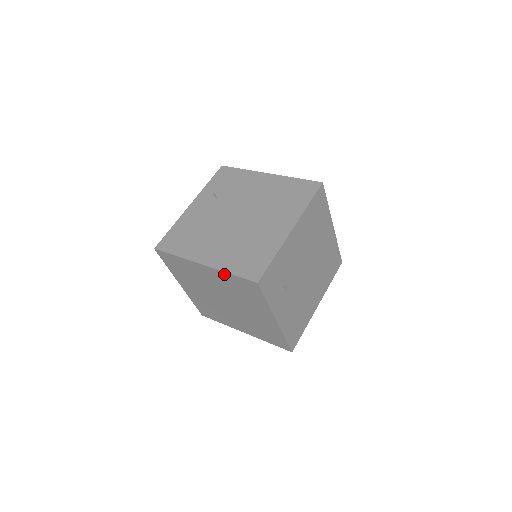
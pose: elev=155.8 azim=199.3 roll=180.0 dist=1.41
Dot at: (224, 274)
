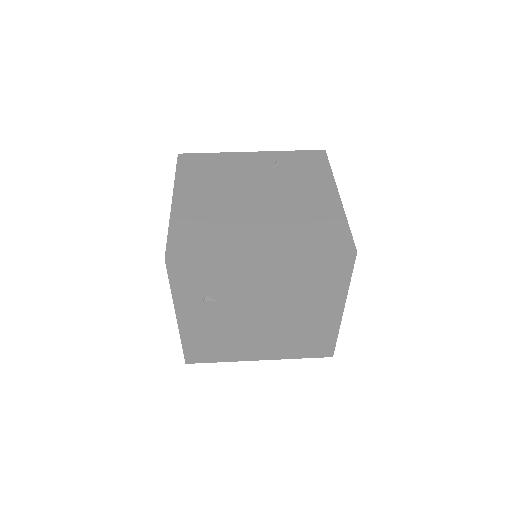
Dot at: occluded
